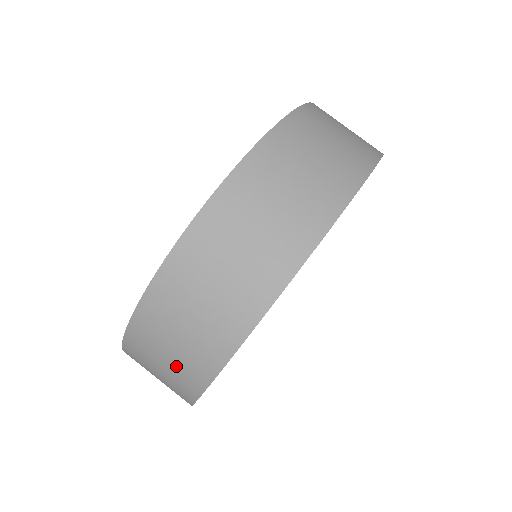
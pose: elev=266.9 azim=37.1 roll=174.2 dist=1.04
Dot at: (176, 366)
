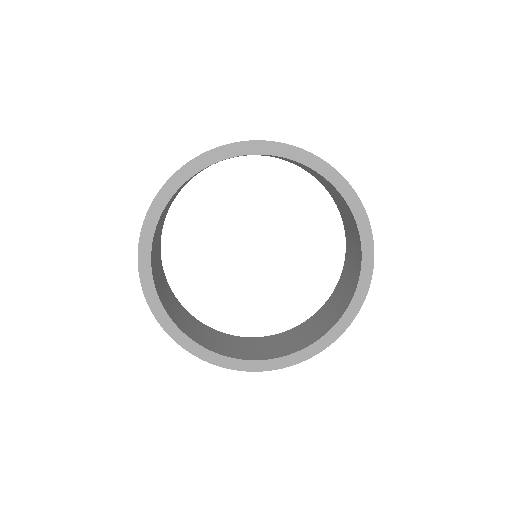
Dot at: occluded
